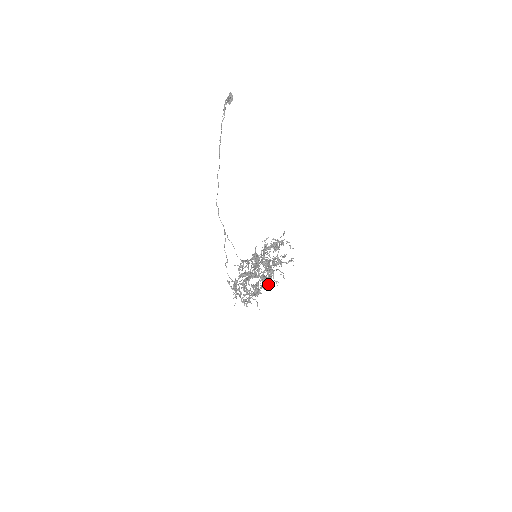
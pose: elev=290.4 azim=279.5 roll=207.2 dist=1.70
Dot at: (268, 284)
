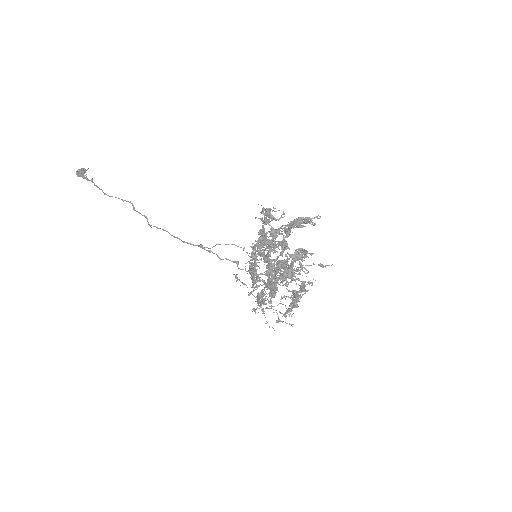
Dot at: occluded
